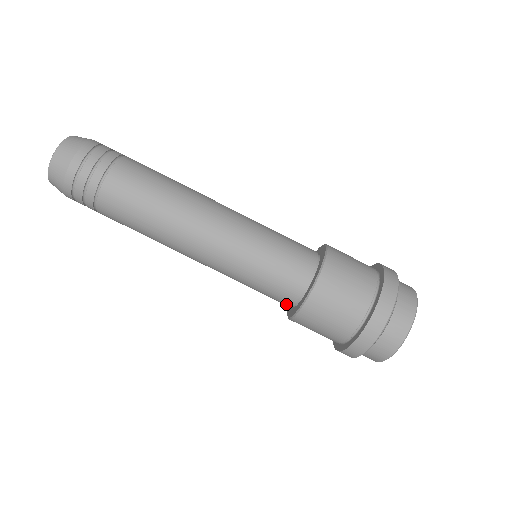
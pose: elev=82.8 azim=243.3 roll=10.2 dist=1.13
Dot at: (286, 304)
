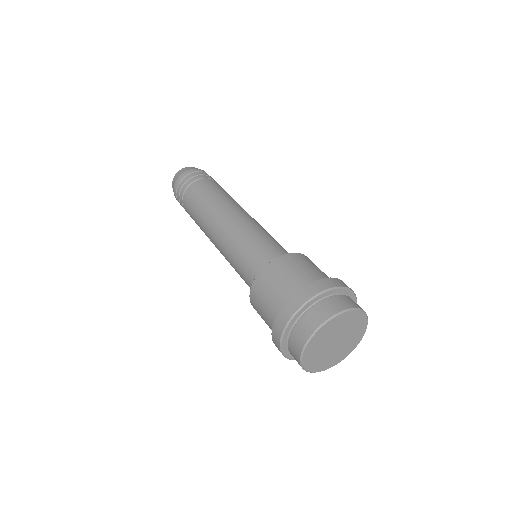
Dot at: occluded
